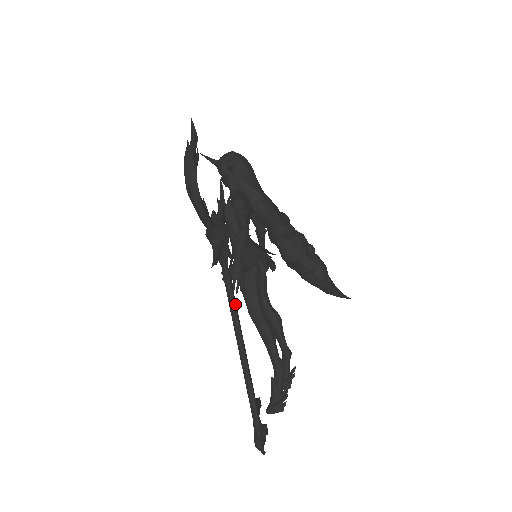
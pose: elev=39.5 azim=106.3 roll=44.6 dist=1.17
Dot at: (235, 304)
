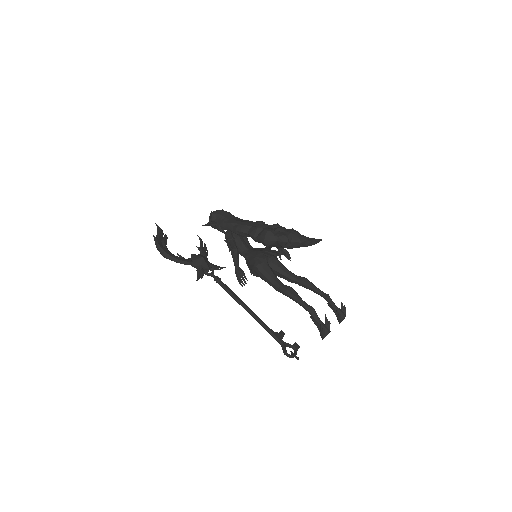
Dot at: (230, 290)
